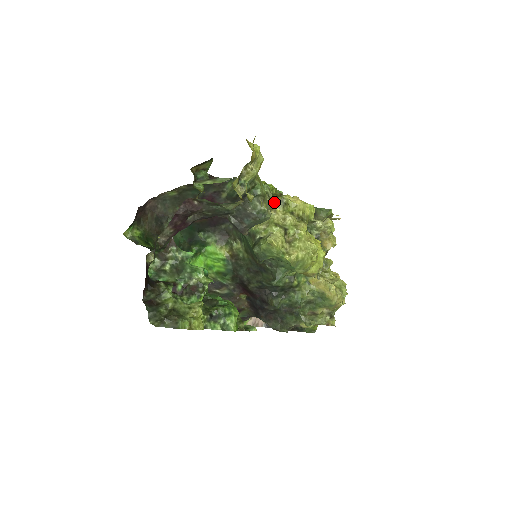
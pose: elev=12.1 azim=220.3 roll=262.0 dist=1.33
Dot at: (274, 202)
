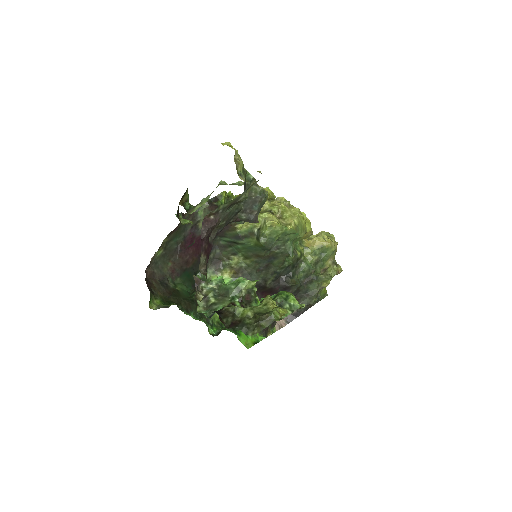
Dot at: occluded
